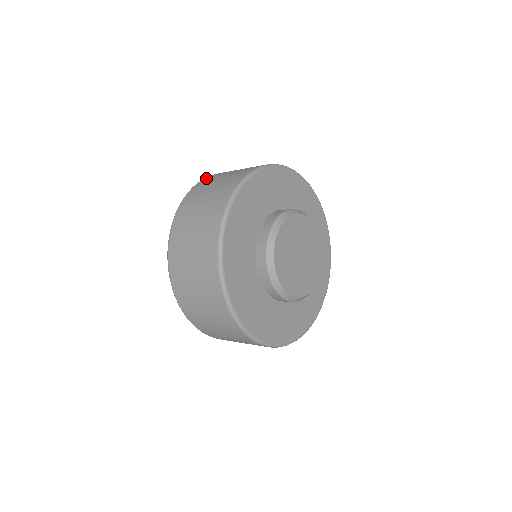
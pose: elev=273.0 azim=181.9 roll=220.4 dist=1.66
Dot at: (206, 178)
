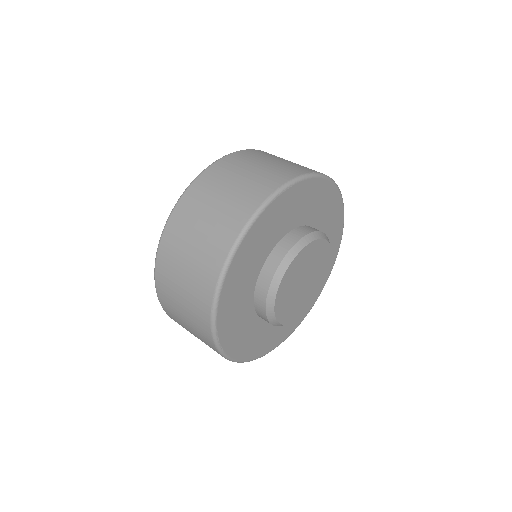
Dot at: occluded
